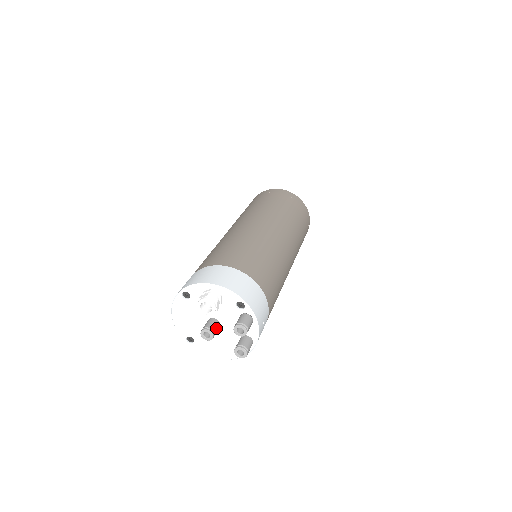
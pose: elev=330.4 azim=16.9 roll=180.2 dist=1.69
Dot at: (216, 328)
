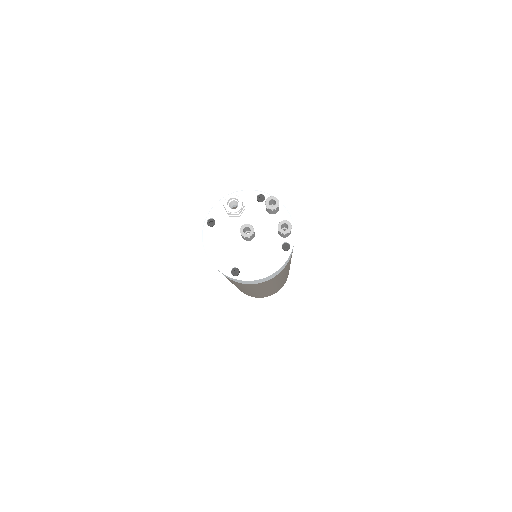
Dot at: occluded
